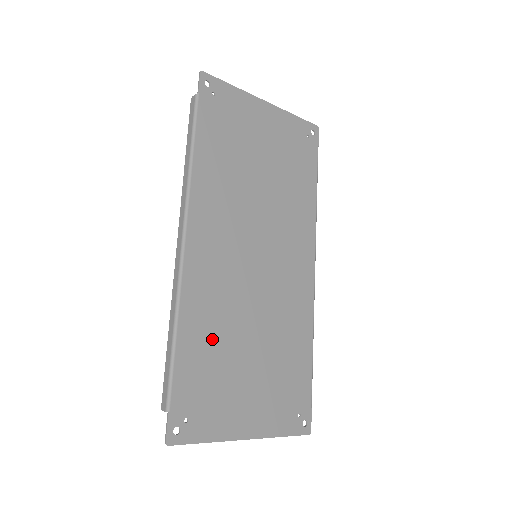
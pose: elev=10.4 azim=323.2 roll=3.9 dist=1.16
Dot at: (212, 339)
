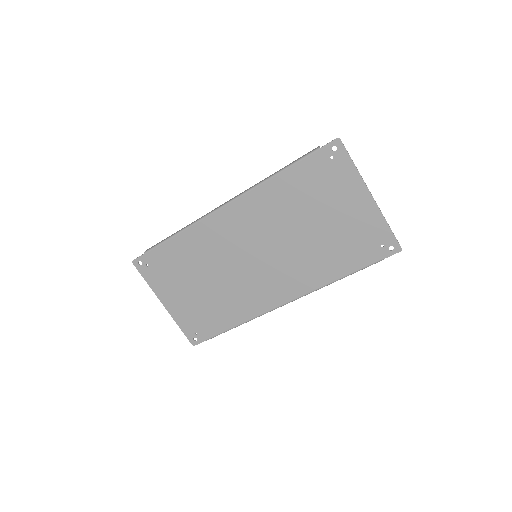
Dot at: (190, 256)
